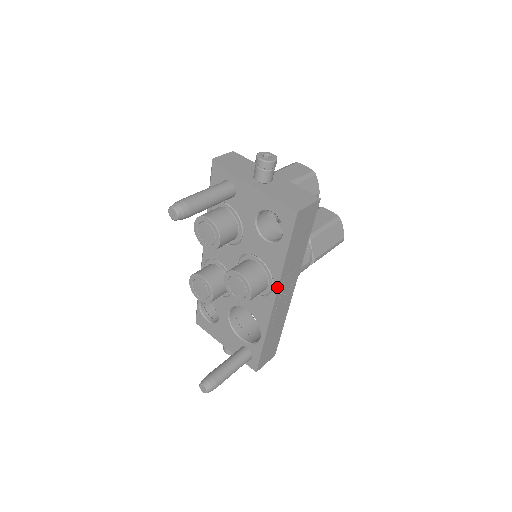
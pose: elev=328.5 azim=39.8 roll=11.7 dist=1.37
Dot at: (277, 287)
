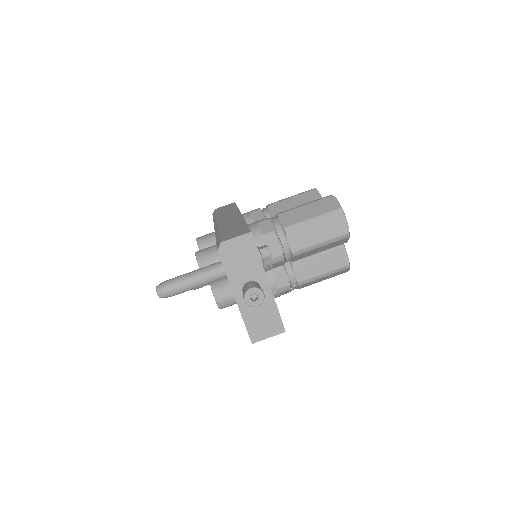
Dot at: occluded
